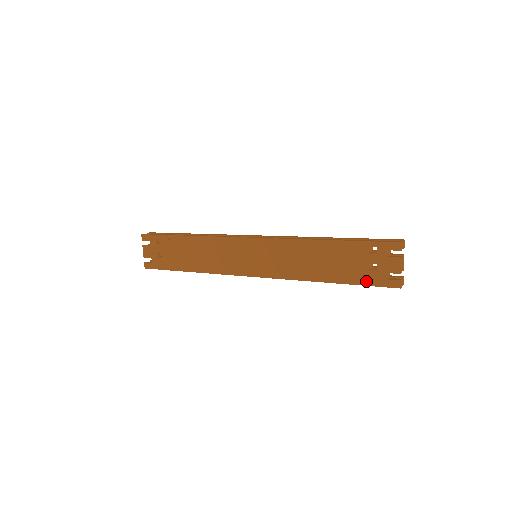
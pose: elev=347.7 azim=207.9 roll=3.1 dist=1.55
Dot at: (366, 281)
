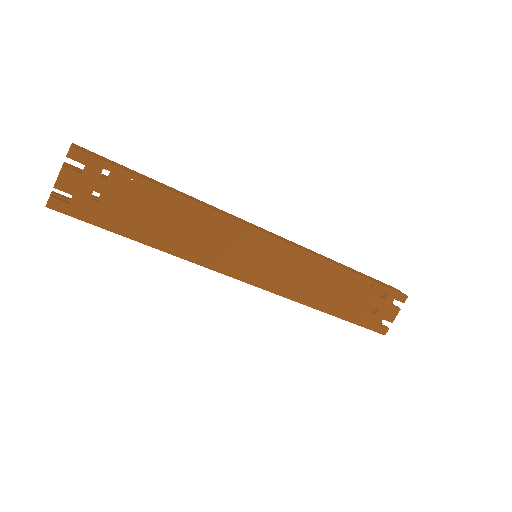
Dot at: (363, 322)
